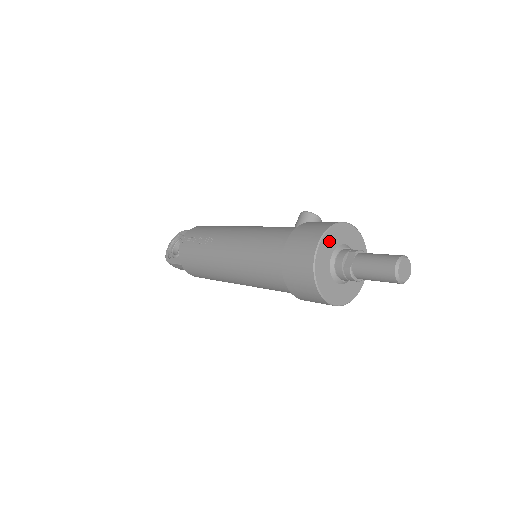
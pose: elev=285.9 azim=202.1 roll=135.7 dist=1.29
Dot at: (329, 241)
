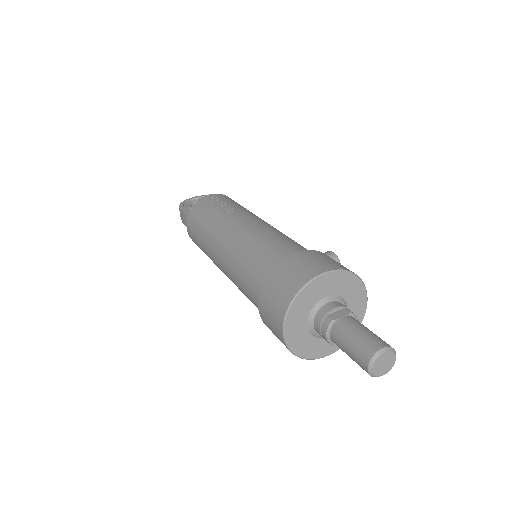
Dot at: (336, 282)
